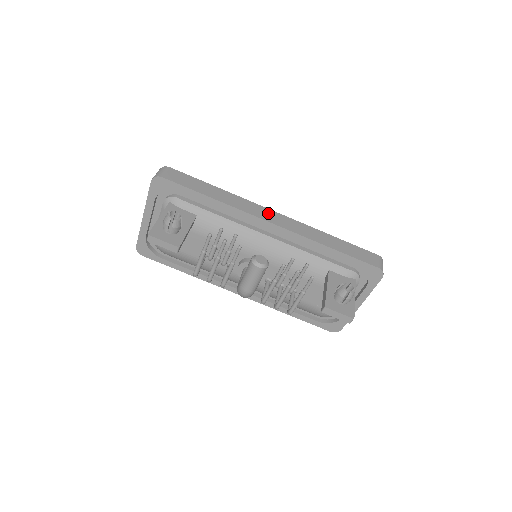
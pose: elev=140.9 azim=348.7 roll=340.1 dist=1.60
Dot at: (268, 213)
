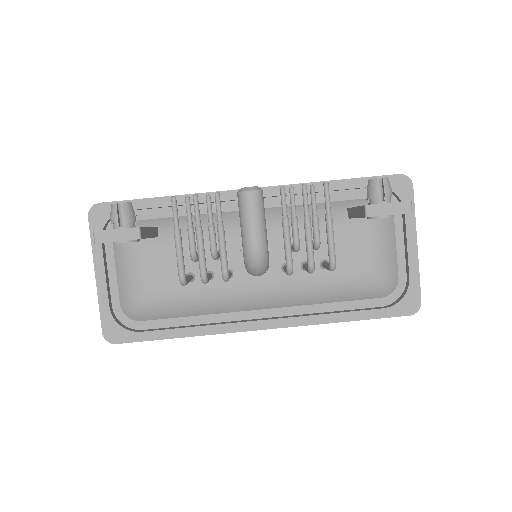
Dot at: occluded
